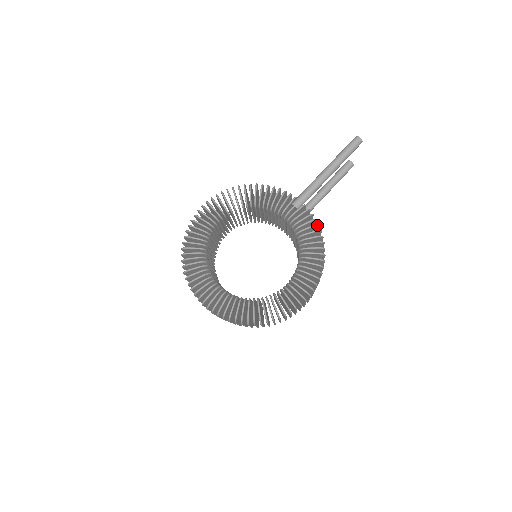
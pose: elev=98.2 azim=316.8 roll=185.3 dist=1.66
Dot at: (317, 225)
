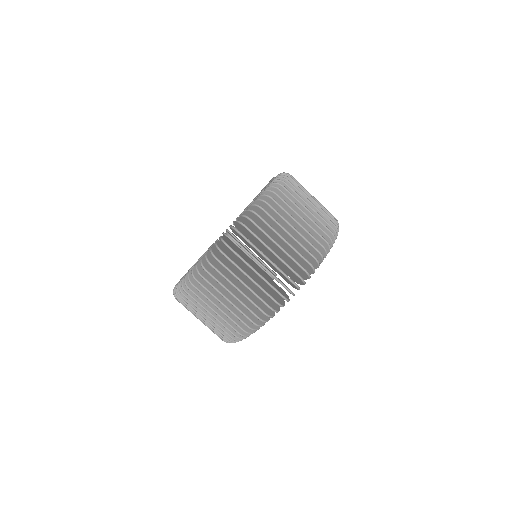
Dot at: occluded
